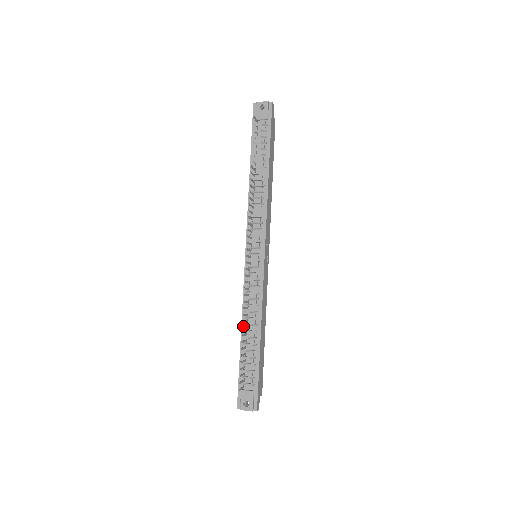
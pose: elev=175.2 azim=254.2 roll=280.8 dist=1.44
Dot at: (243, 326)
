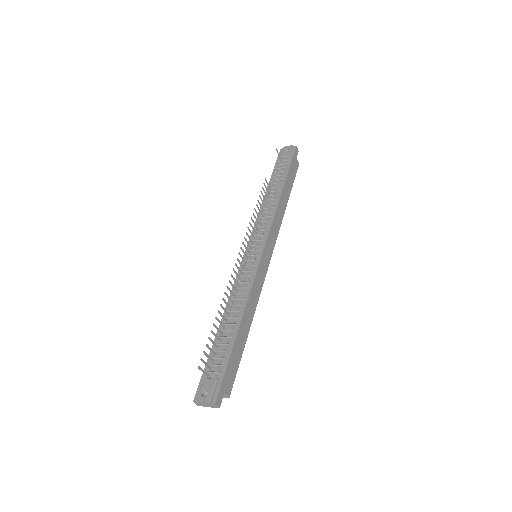
Dot at: (225, 314)
